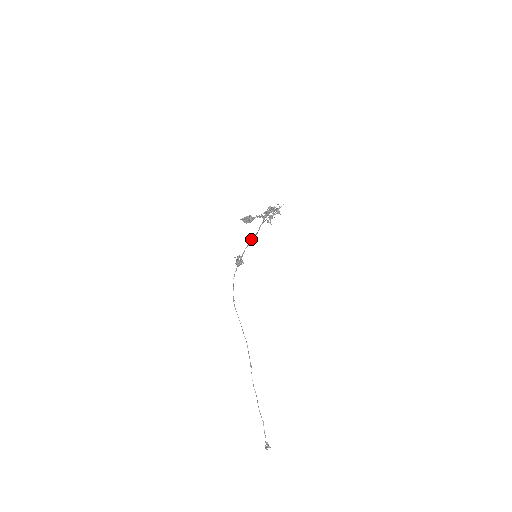
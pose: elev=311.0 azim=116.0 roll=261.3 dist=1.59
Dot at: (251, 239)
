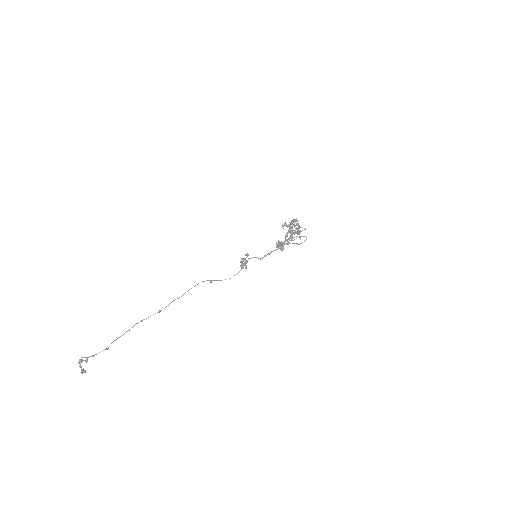
Dot at: (267, 254)
